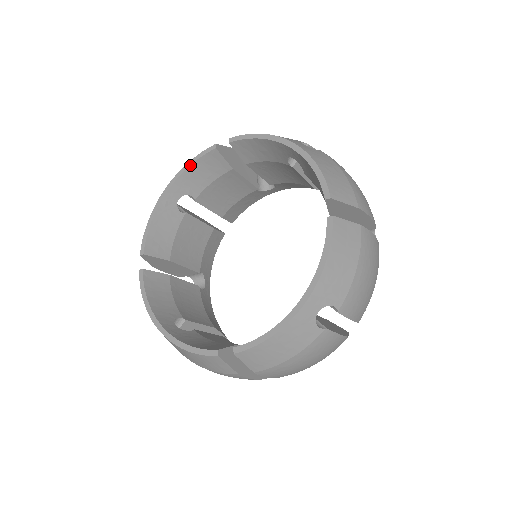
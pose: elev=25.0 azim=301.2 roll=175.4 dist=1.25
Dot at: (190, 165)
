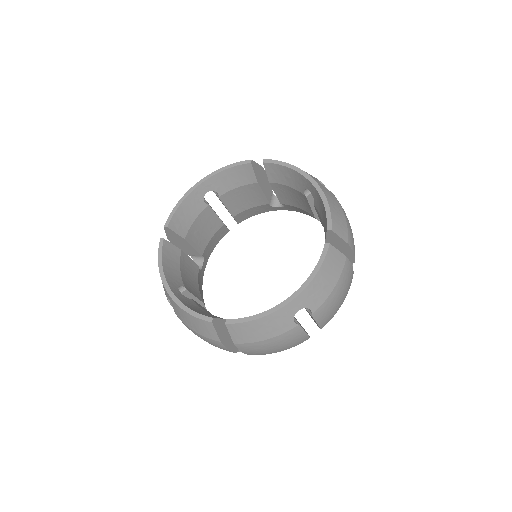
Dot at: (226, 169)
